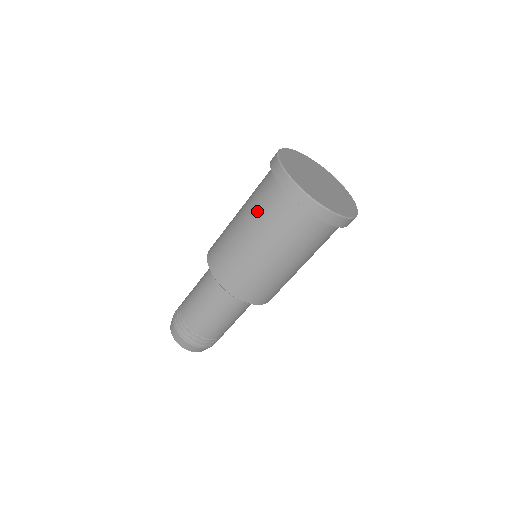
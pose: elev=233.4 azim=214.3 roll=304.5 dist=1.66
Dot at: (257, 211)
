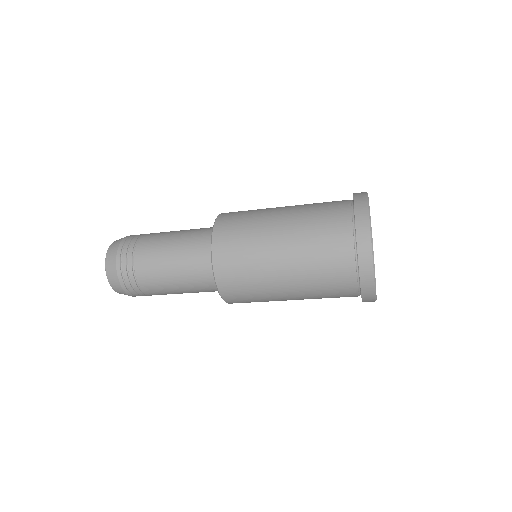
Dot at: (314, 278)
